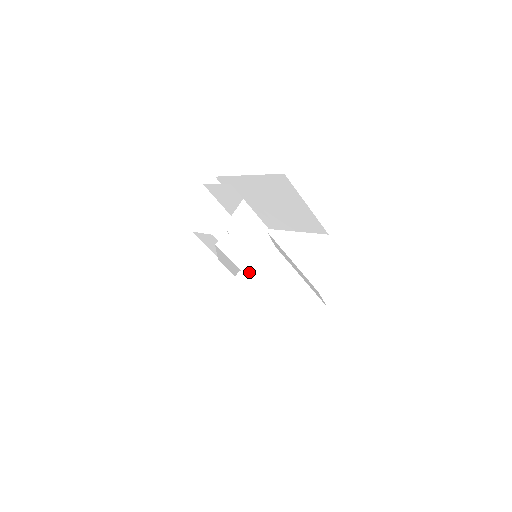
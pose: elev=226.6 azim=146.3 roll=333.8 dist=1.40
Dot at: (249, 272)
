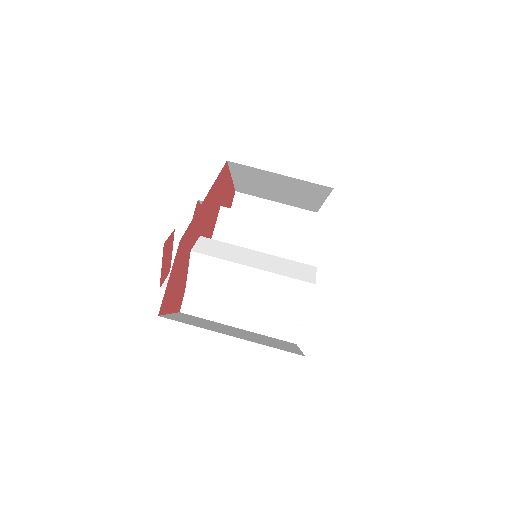
Dot at: (194, 286)
